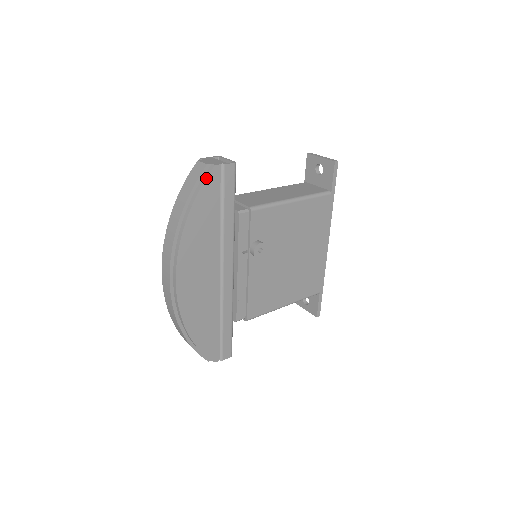
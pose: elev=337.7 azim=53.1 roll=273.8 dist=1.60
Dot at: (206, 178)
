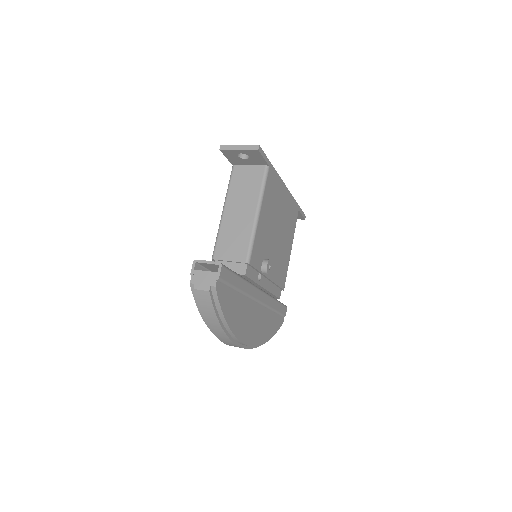
Dot at: (218, 299)
